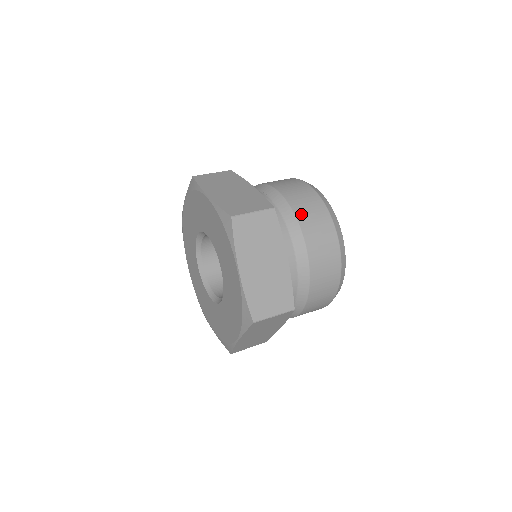
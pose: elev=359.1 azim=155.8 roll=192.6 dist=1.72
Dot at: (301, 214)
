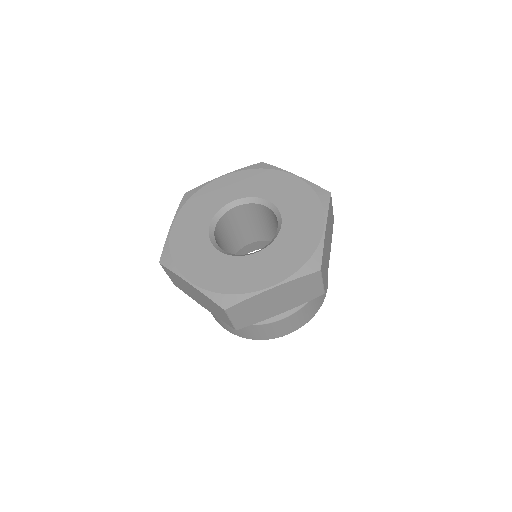
Dot at: occluded
